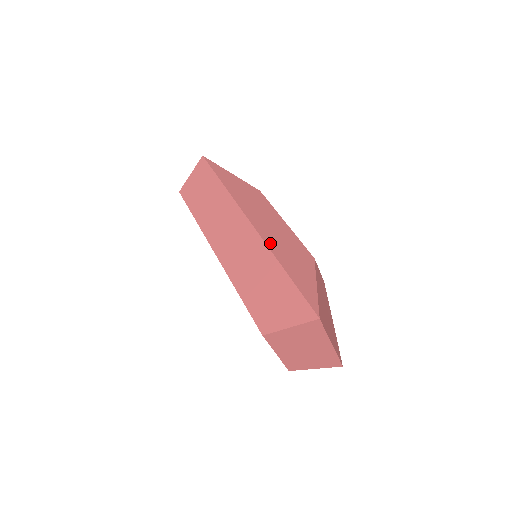
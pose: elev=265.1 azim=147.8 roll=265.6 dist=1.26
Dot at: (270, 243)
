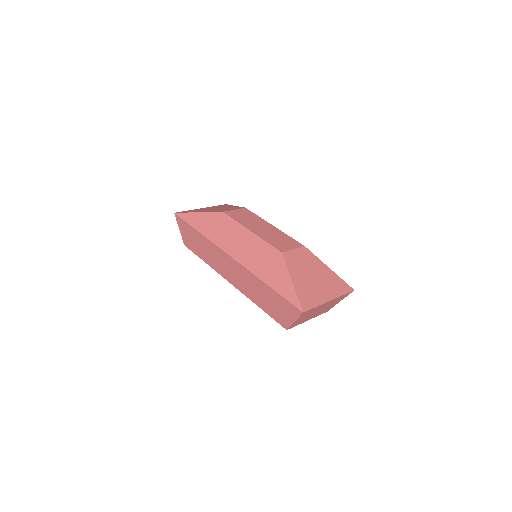
Dot at: (250, 267)
